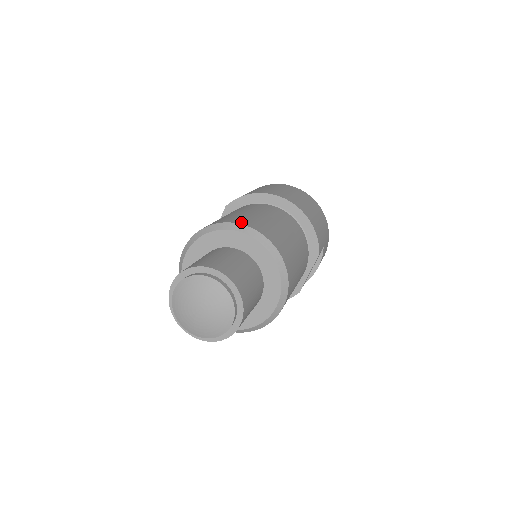
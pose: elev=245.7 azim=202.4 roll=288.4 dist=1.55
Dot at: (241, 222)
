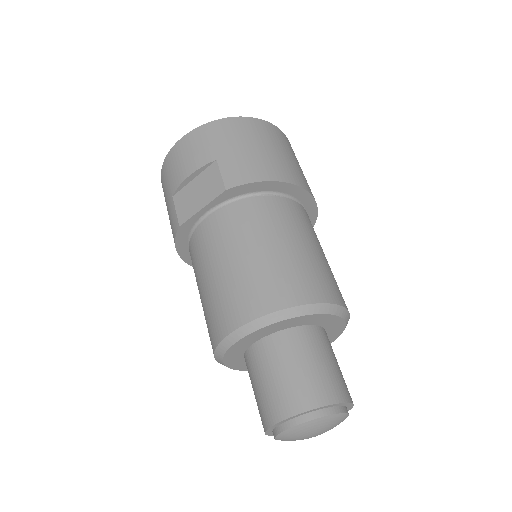
Dot at: (328, 297)
